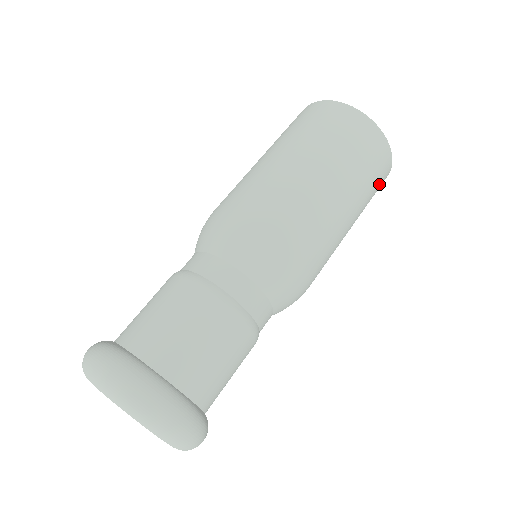
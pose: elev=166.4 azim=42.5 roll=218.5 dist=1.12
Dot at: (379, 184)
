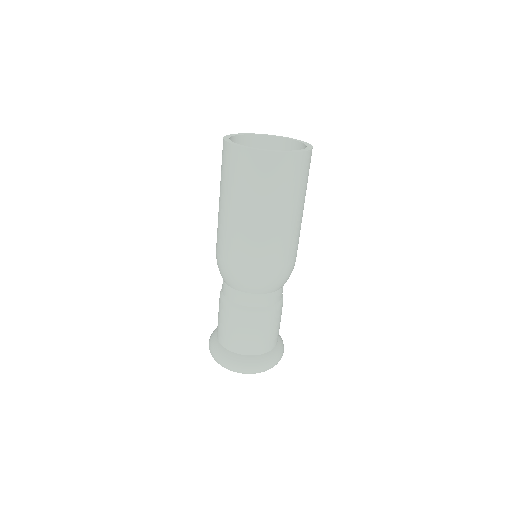
Dot at: (289, 174)
